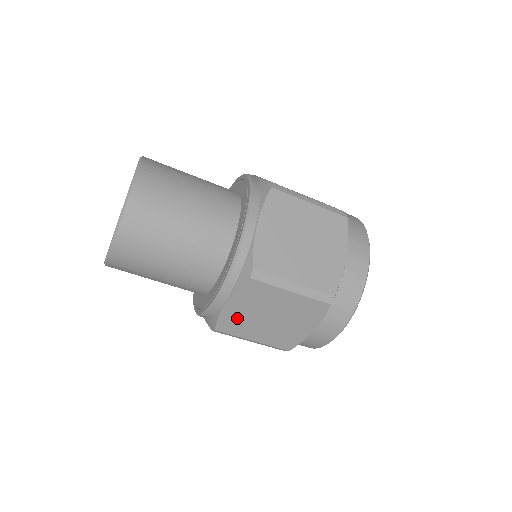
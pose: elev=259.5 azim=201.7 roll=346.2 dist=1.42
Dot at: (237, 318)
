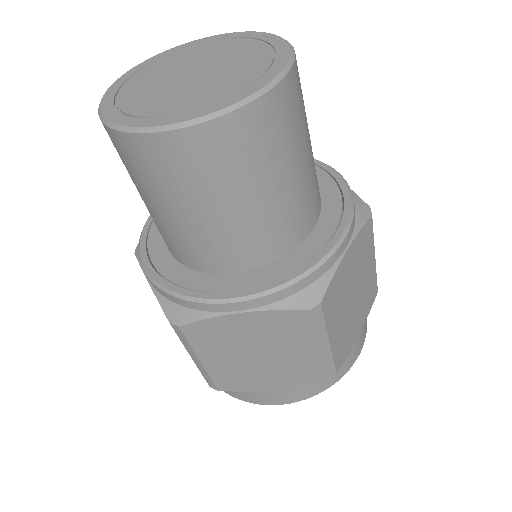
Dot at: (225, 333)
